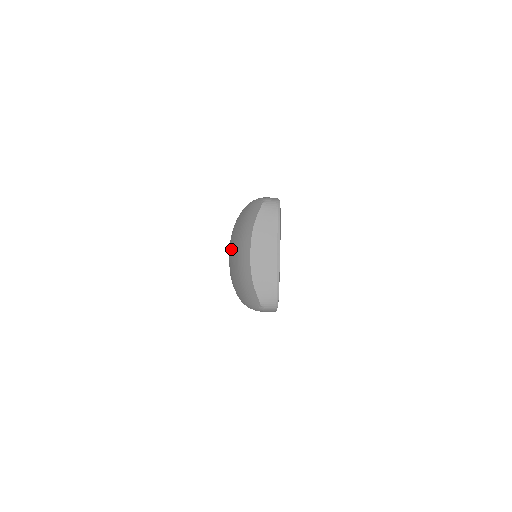
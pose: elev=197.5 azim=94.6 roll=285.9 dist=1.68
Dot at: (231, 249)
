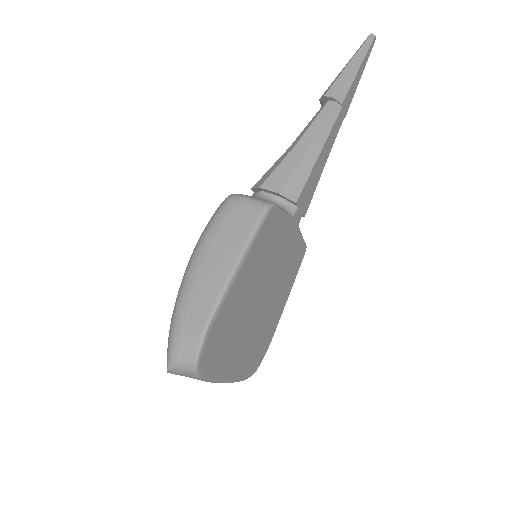
Dot at: occluded
